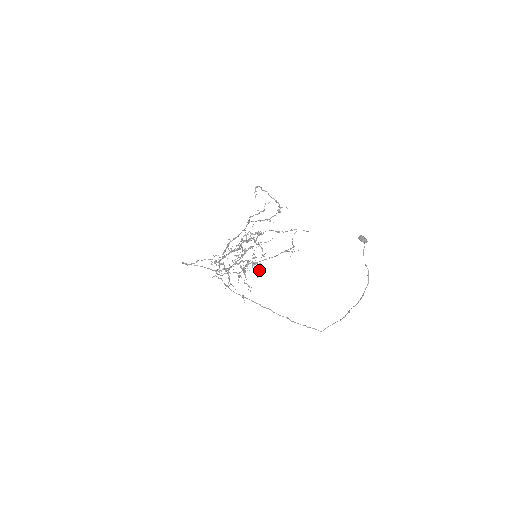
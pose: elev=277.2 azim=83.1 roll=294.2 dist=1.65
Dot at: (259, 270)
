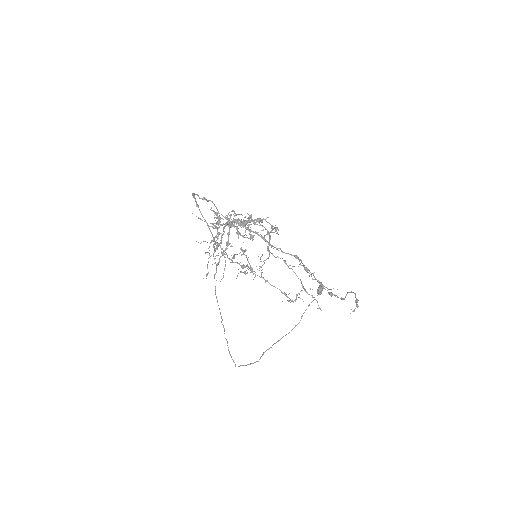
Dot at: occluded
